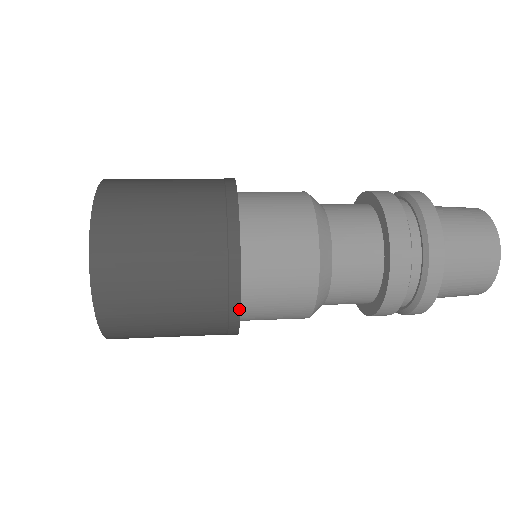
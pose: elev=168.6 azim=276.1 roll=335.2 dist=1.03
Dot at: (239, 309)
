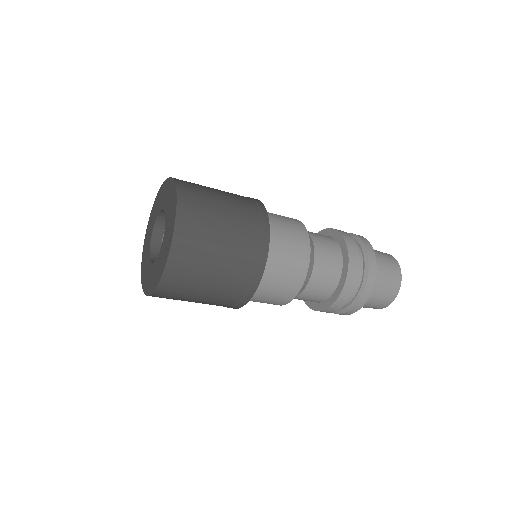
Dot at: (254, 292)
